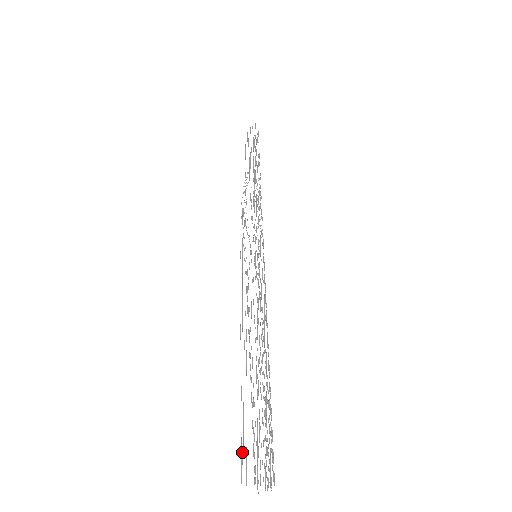
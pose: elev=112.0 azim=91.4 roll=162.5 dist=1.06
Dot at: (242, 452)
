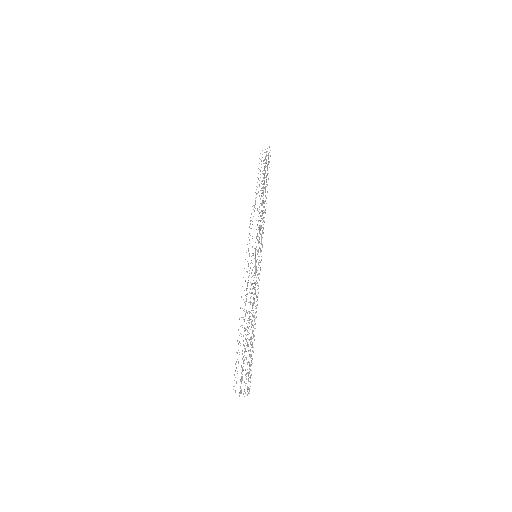
Dot at: occluded
